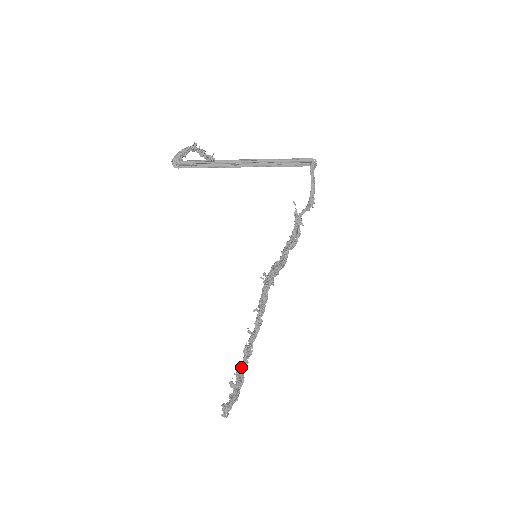
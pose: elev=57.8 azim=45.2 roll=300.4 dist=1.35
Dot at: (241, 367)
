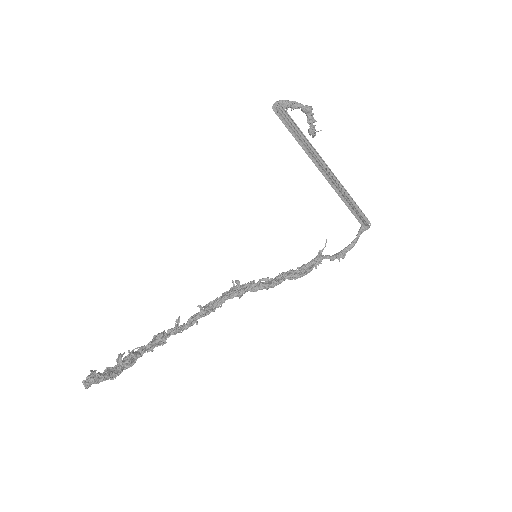
Dot at: (141, 349)
